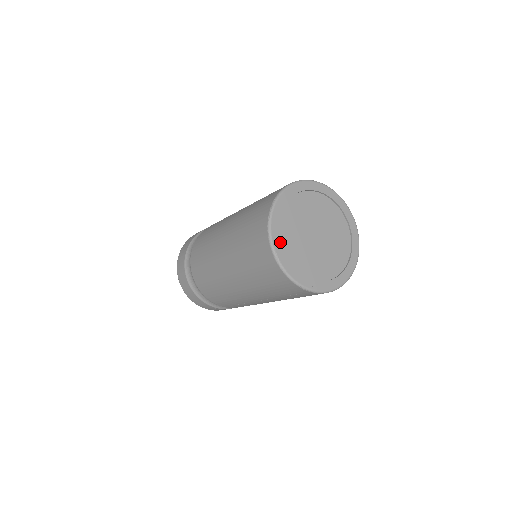
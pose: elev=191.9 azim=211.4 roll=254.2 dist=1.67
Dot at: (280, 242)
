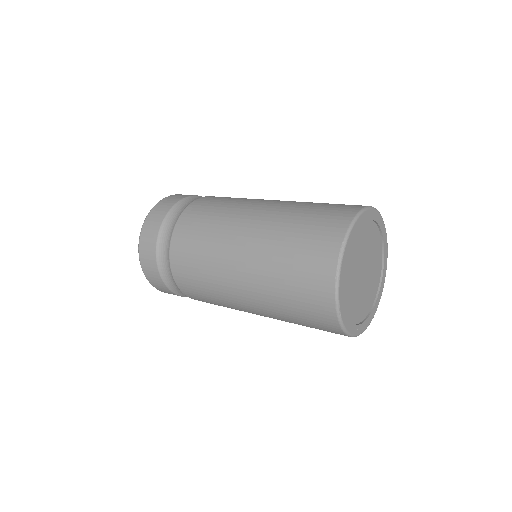
Dot at: (343, 294)
